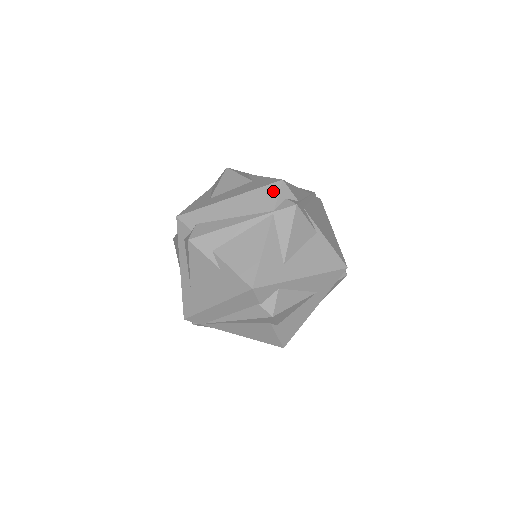
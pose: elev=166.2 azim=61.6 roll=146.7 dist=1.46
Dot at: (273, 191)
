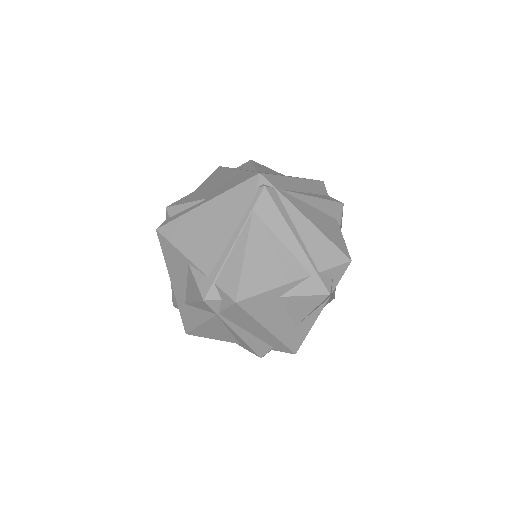
Dot at: occluded
